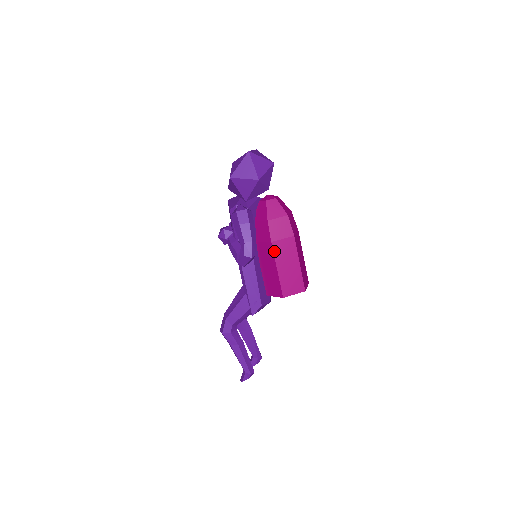
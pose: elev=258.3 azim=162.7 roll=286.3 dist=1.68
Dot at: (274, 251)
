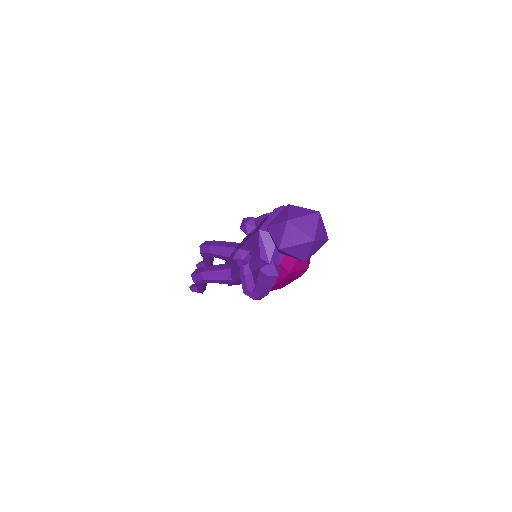
Dot at: (278, 283)
